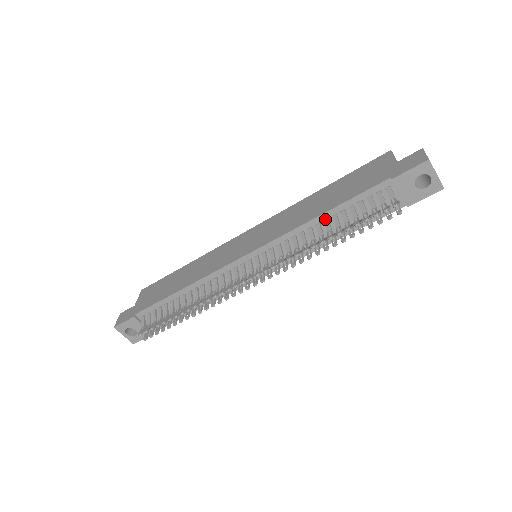
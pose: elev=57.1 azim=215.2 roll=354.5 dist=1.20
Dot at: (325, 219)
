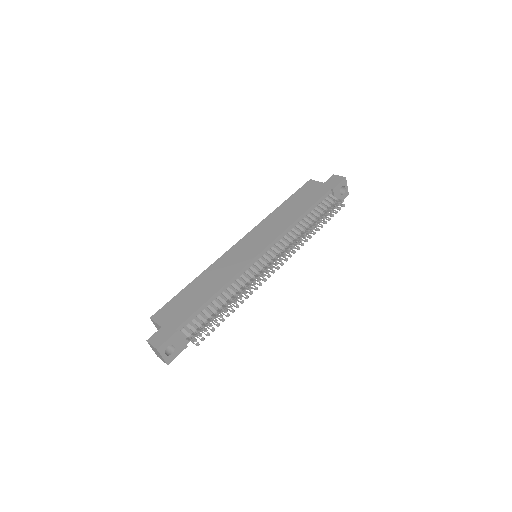
Dot at: (303, 218)
